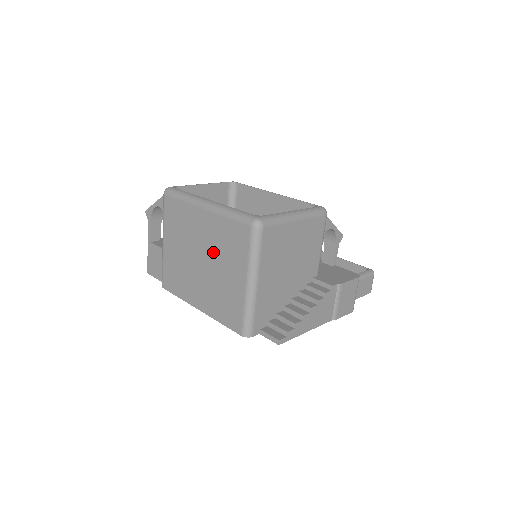
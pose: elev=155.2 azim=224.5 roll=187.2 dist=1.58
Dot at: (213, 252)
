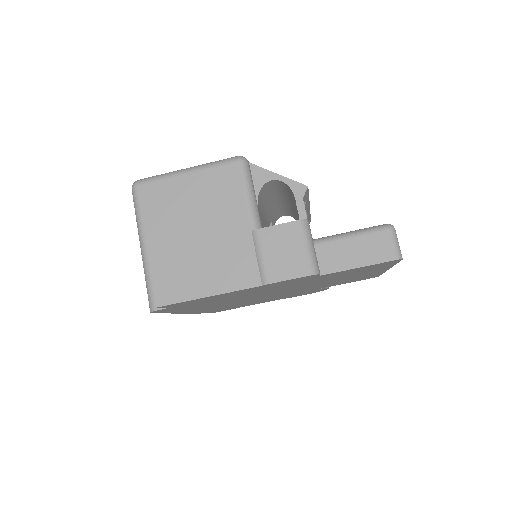
Dot at: occluded
